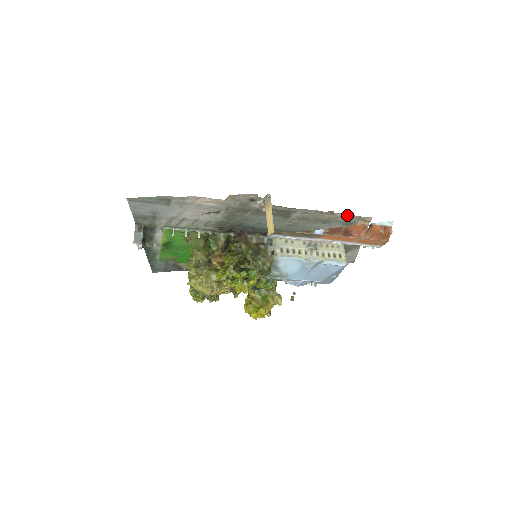
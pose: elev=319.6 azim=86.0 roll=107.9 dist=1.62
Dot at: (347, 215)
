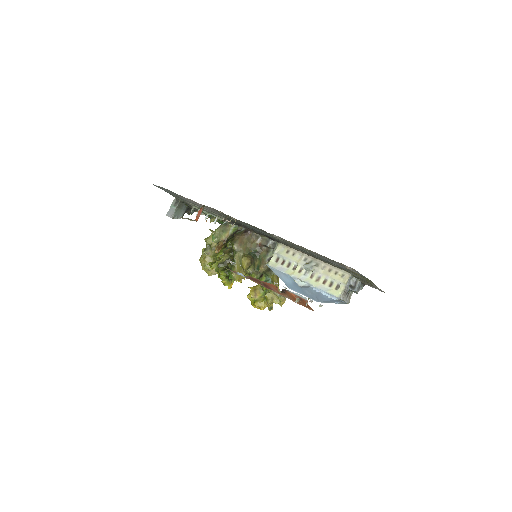
Dot at: occluded
